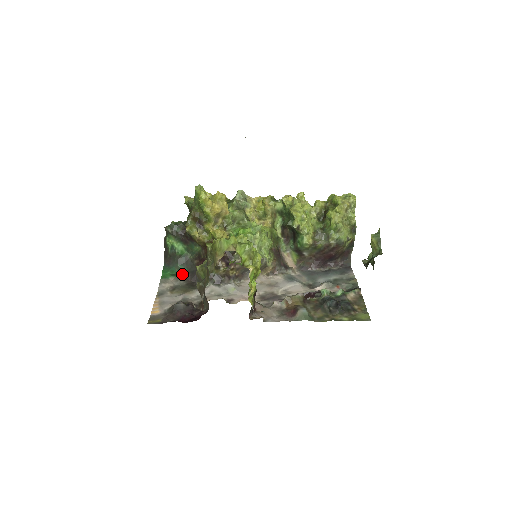
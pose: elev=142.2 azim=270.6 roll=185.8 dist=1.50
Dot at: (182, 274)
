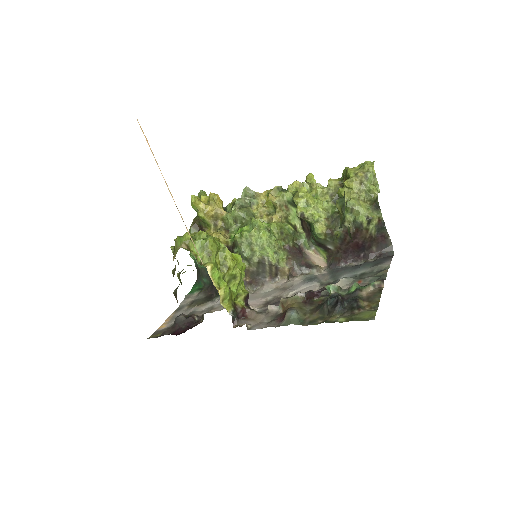
Dot at: (204, 287)
